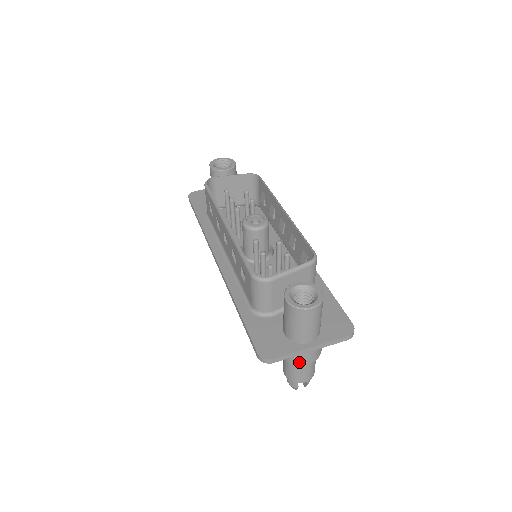
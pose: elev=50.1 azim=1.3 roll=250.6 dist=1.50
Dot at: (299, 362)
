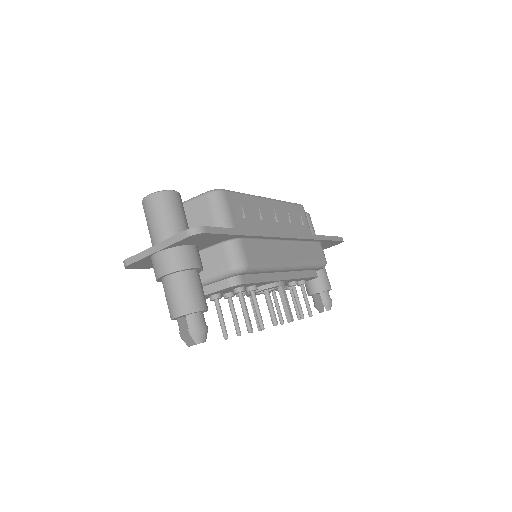
Dot at: (156, 275)
